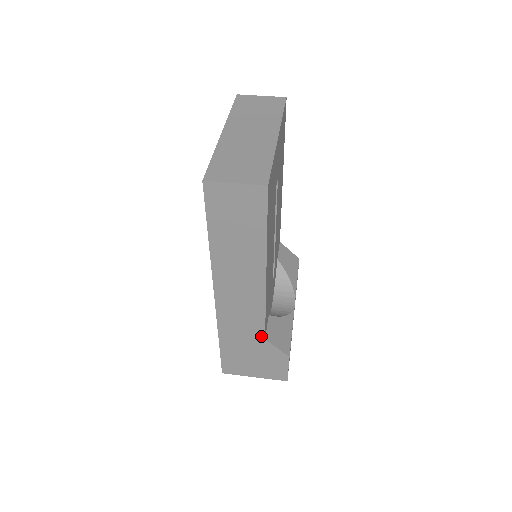
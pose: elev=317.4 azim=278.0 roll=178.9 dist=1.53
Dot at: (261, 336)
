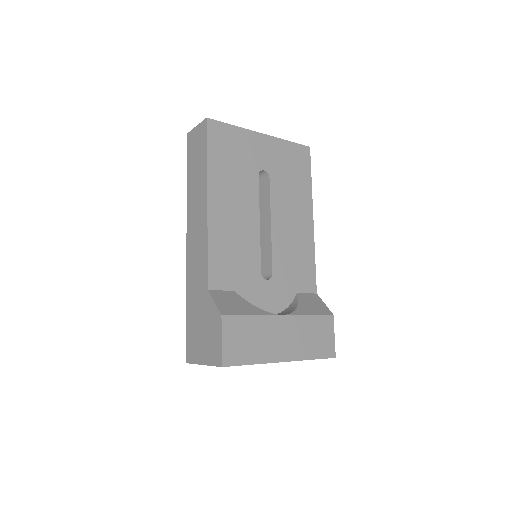
Dot at: (206, 286)
